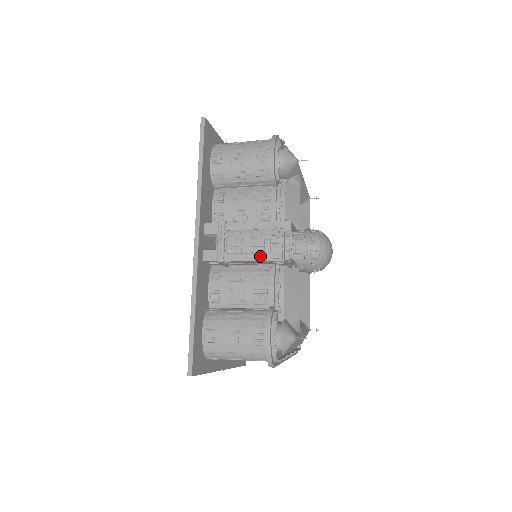
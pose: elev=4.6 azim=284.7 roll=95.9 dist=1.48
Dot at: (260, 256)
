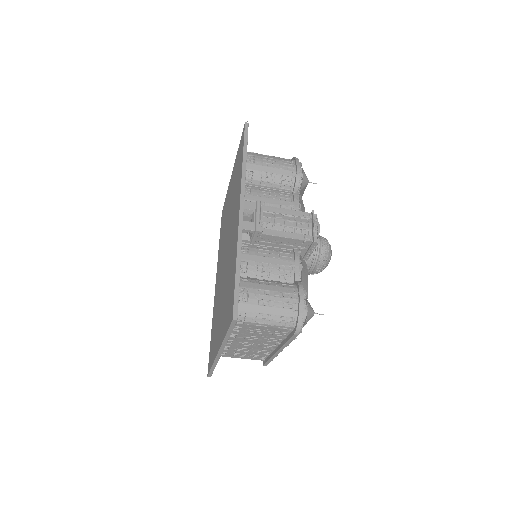
Dot at: (293, 235)
